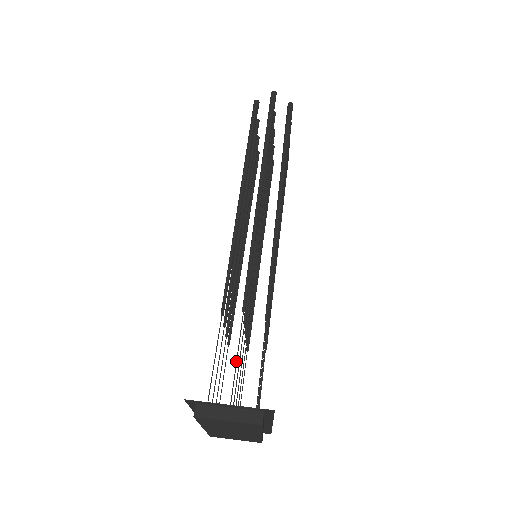
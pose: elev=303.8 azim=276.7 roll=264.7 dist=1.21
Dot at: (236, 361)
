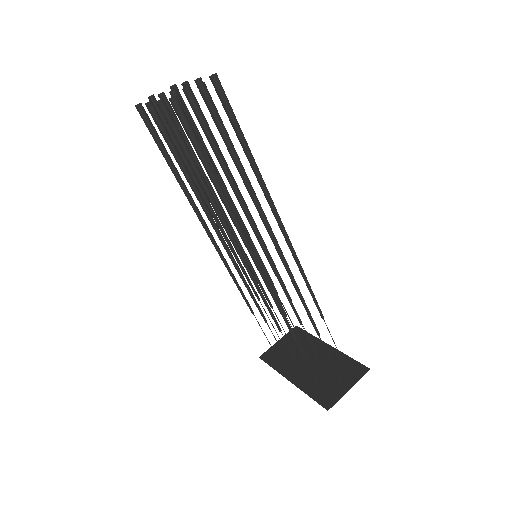
Dot at: (332, 363)
